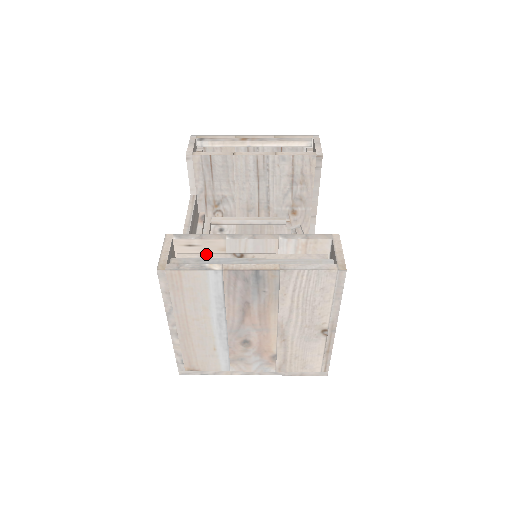
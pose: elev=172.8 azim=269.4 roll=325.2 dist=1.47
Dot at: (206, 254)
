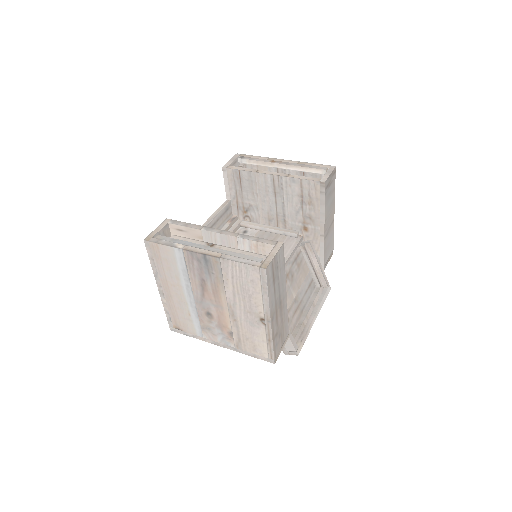
Dot at: (190, 239)
